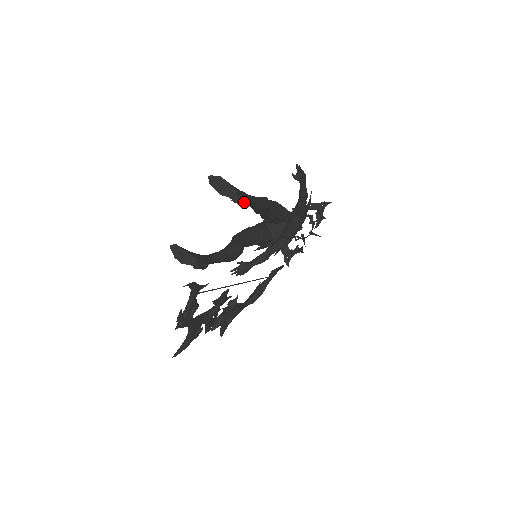
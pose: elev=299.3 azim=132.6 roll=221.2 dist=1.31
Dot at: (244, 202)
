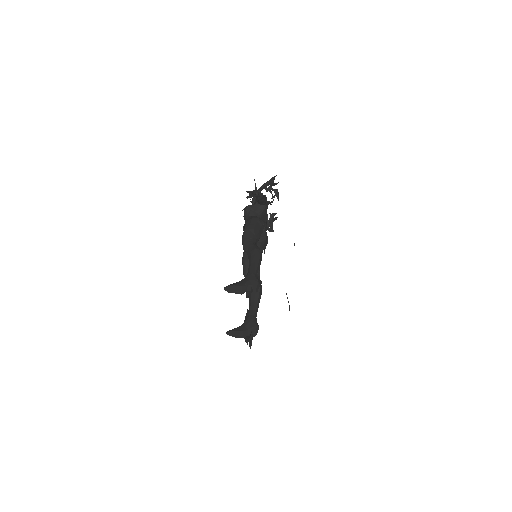
Dot at: occluded
